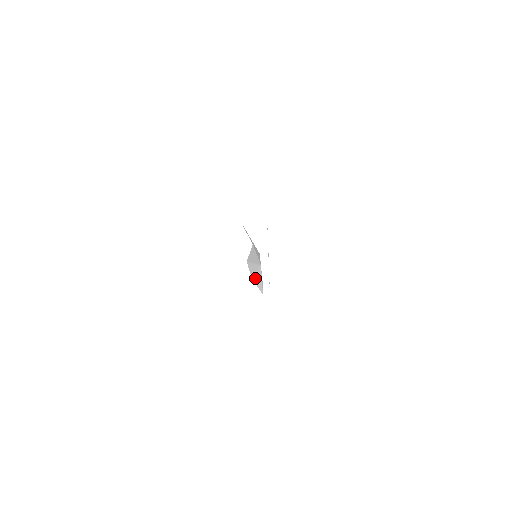
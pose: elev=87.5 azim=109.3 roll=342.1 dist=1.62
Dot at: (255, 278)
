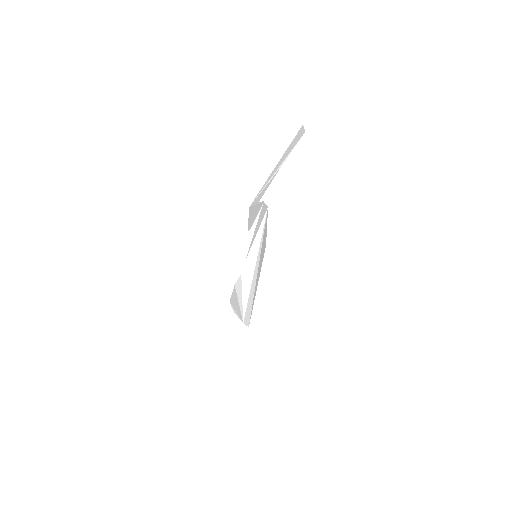
Dot at: (235, 294)
